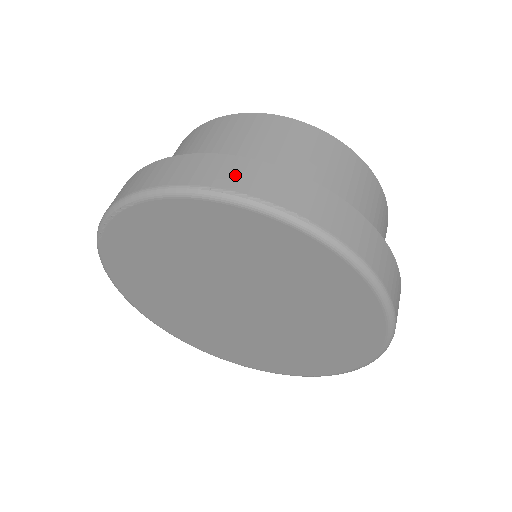
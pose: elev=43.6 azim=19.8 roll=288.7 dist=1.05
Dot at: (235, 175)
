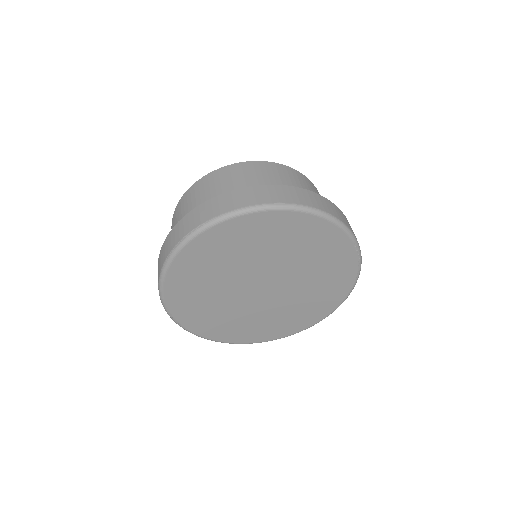
Dot at: (173, 239)
